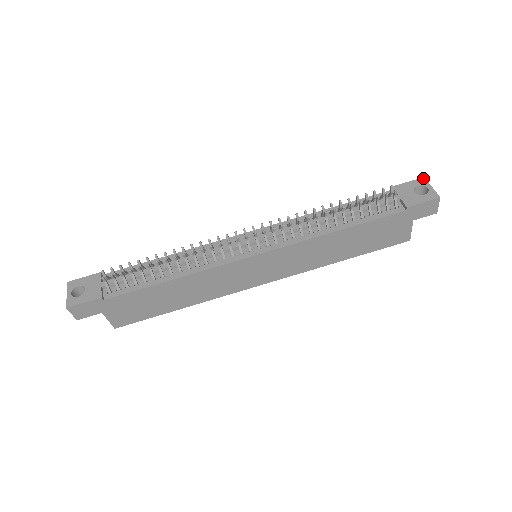
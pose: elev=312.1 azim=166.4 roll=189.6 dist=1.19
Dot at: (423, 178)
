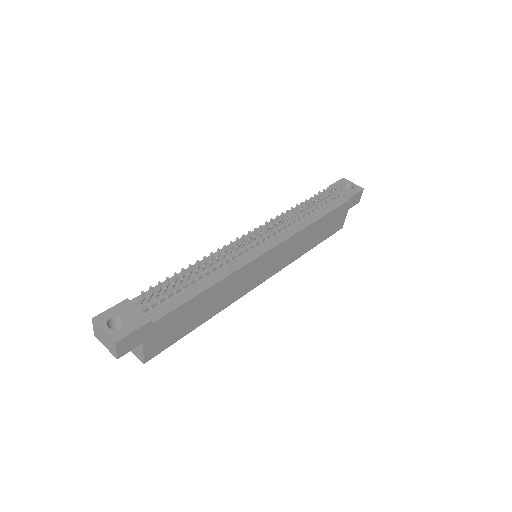
Dot at: (344, 178)
